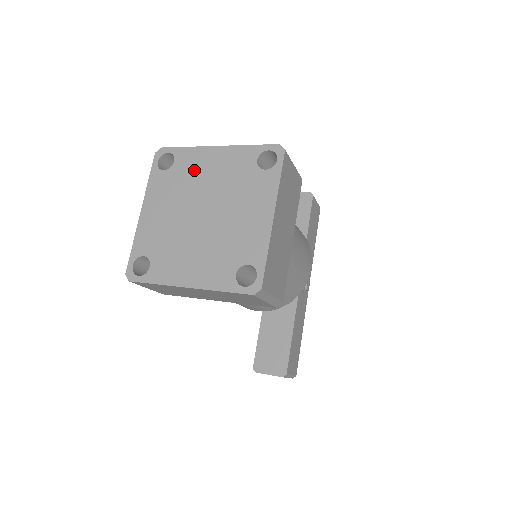
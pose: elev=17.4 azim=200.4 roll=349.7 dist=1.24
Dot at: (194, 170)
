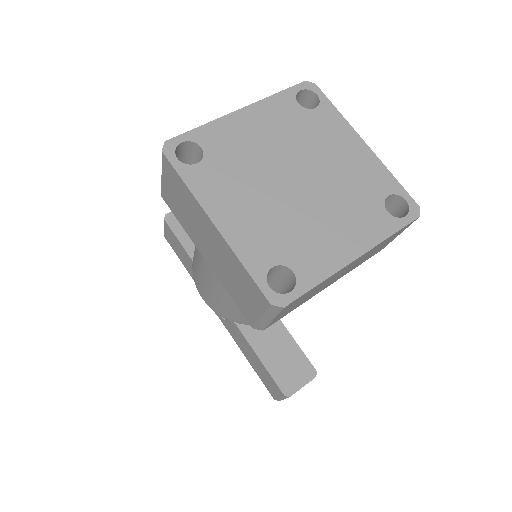
Dot at: (238, 144)
